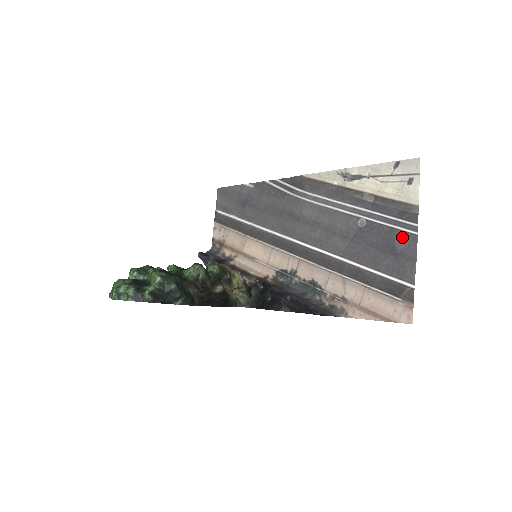
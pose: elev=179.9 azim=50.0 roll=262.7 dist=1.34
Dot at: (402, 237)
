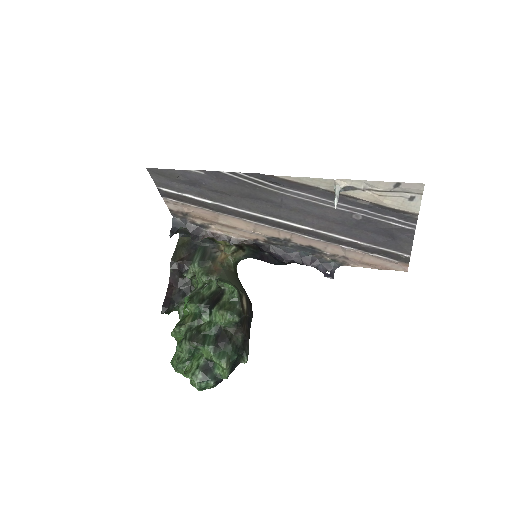
Dot at: (400, 230)
